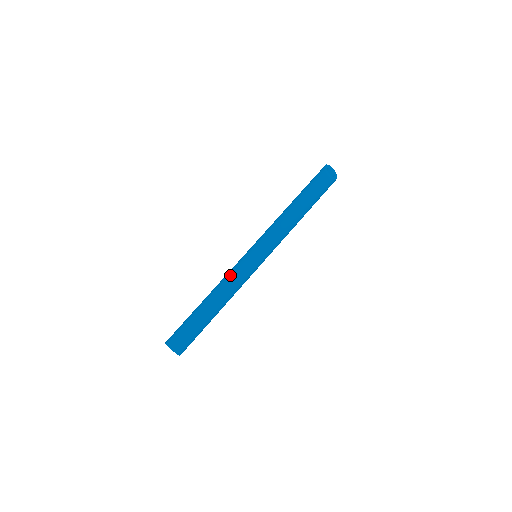
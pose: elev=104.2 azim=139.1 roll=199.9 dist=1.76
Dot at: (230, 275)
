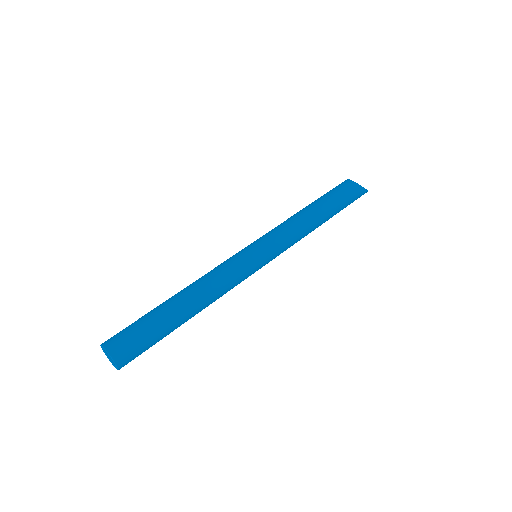
Dot at: (214, 268)
